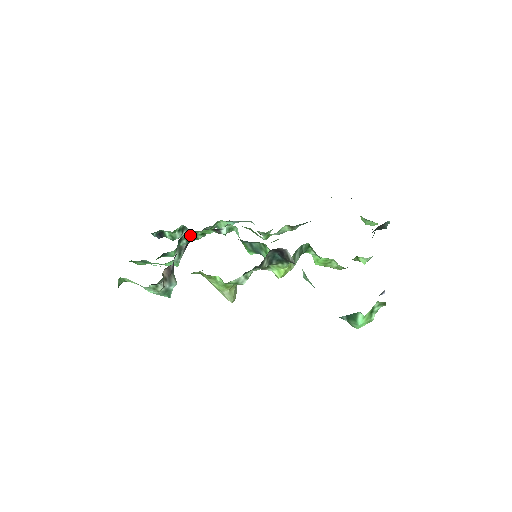
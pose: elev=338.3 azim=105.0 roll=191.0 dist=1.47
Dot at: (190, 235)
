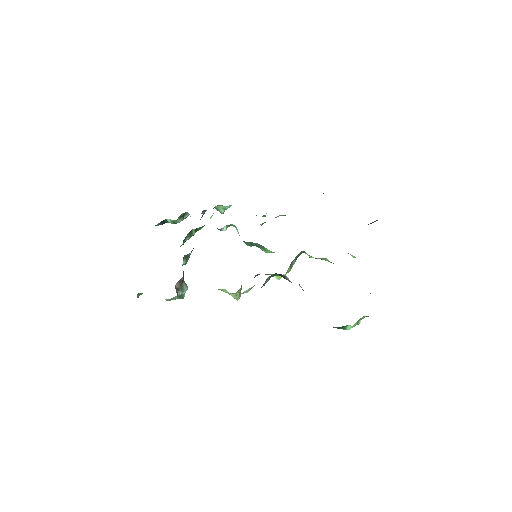
Dot at: (193, 232)
